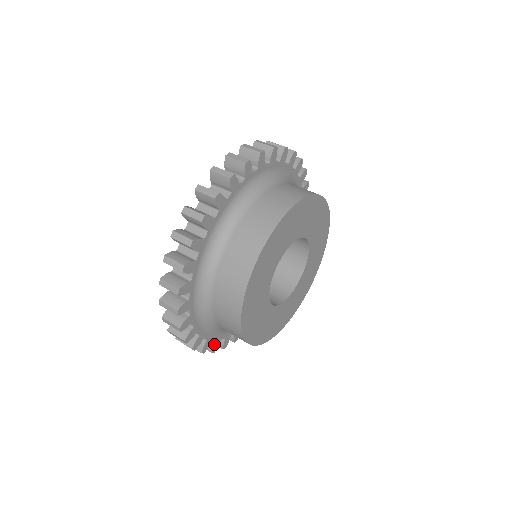
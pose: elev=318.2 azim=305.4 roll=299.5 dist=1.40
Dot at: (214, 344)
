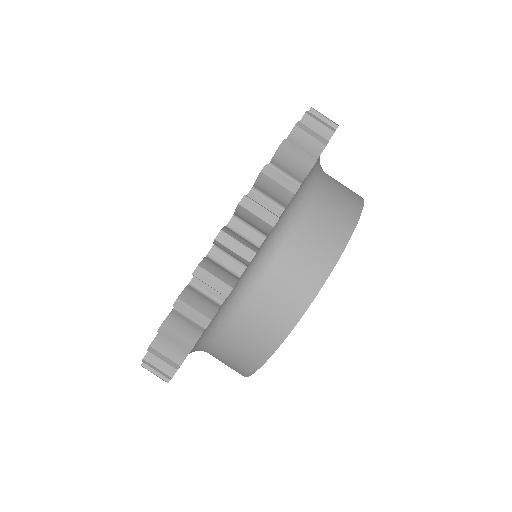
Dot at: occluded
